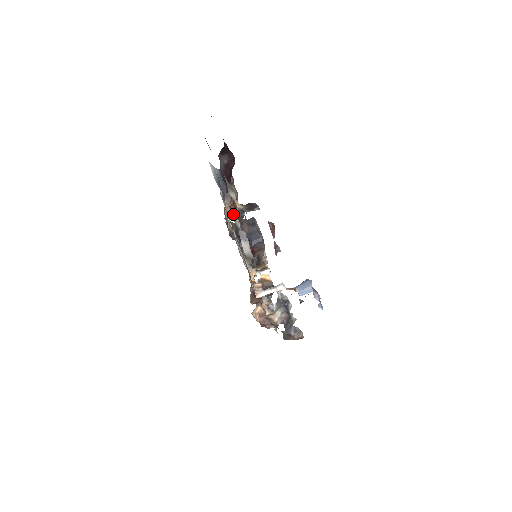
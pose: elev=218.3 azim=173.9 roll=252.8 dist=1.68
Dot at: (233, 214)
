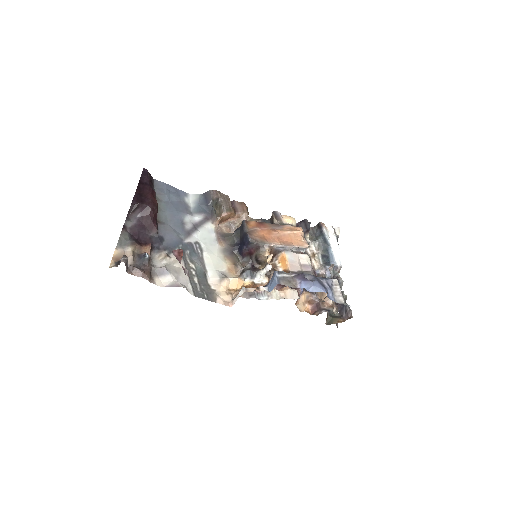
Dot at: (160, 253)
